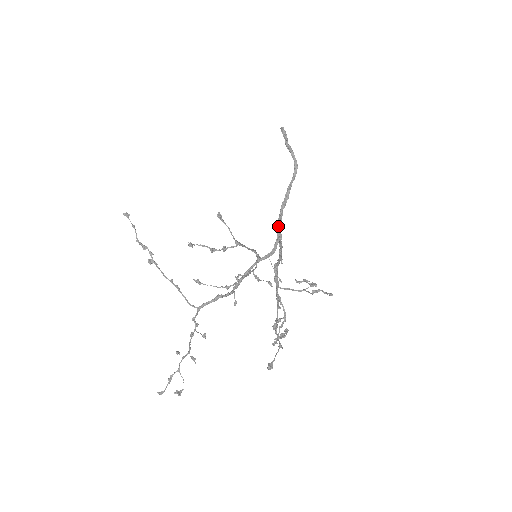
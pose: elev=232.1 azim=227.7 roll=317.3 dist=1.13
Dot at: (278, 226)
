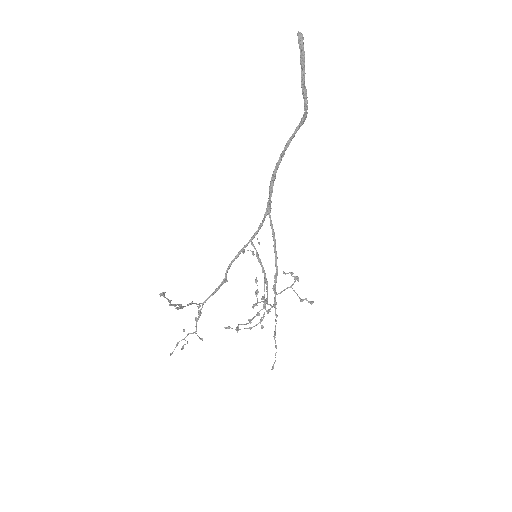
Dot at: (270, 198)
